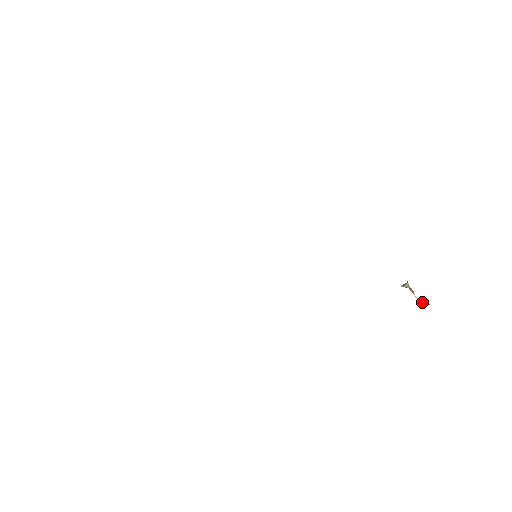
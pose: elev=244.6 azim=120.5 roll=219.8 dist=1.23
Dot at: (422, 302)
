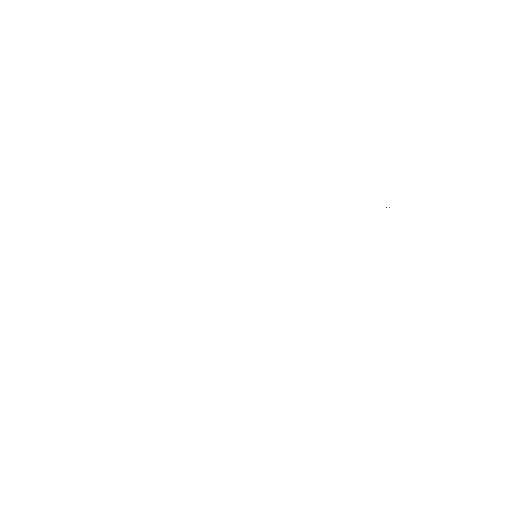
Dot at: occluded
